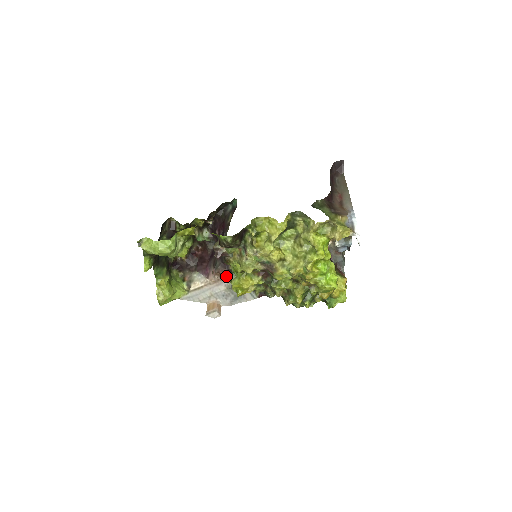
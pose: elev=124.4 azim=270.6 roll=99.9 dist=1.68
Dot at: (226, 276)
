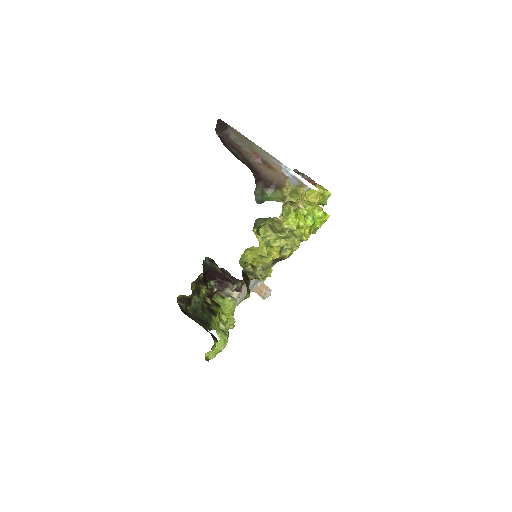
Dot at: occluded
